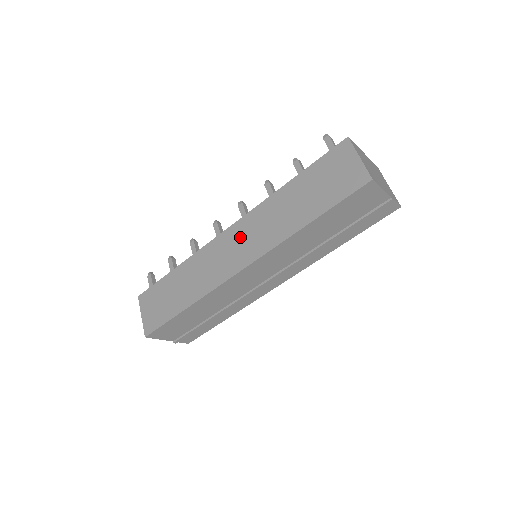
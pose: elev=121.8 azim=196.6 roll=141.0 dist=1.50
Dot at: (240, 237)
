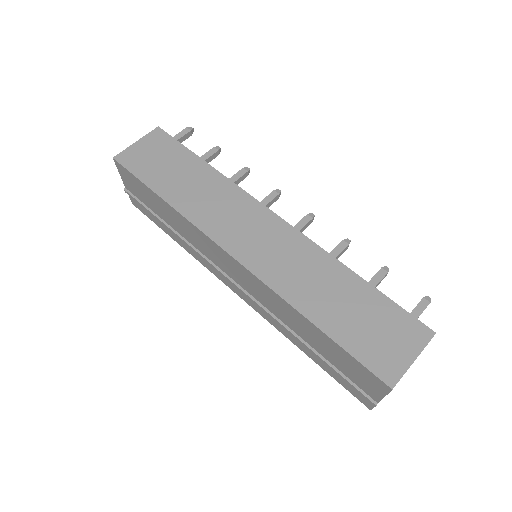
Dot at: (269, 235)
